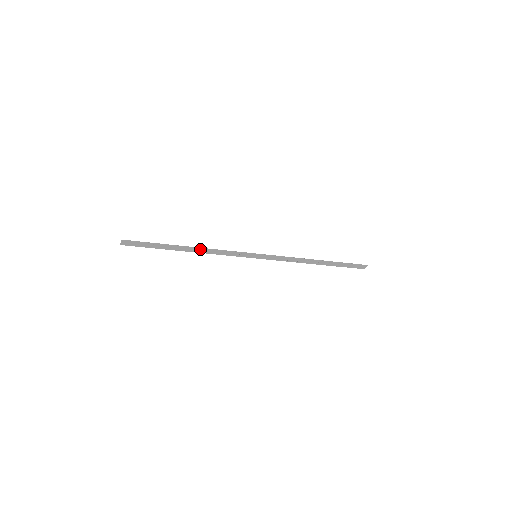
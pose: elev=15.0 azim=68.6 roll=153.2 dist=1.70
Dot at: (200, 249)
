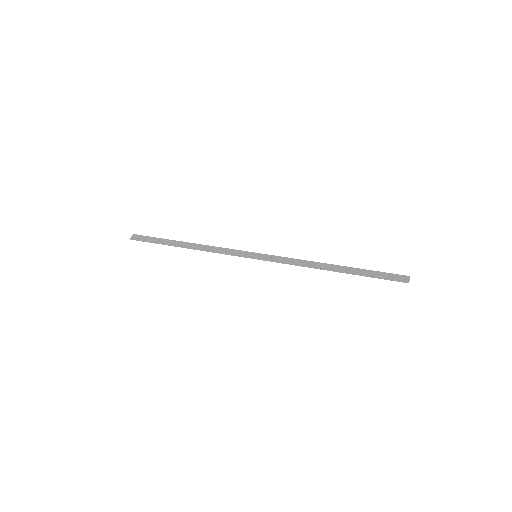
Dot at: (197, 248)
